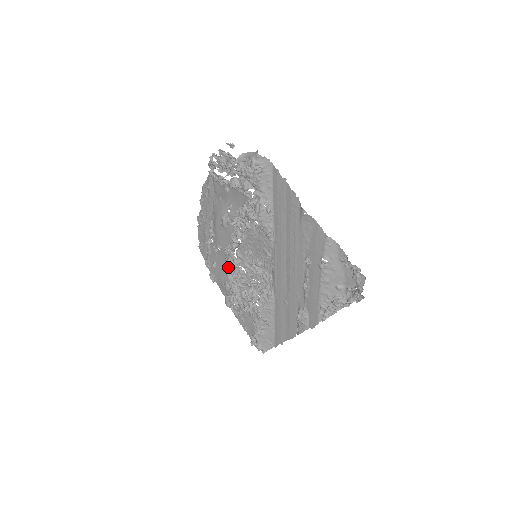
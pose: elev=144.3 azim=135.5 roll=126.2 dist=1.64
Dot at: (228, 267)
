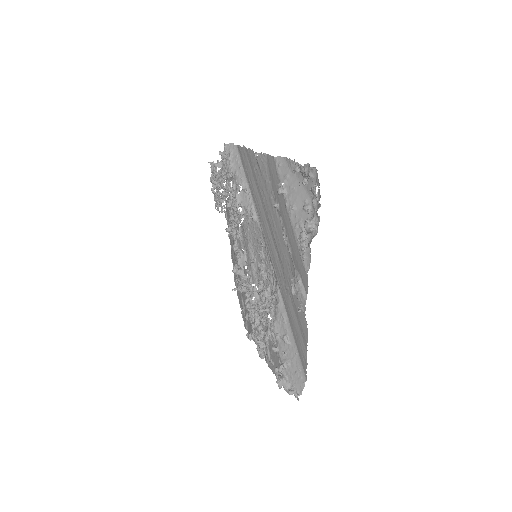
Dot at: occluded
